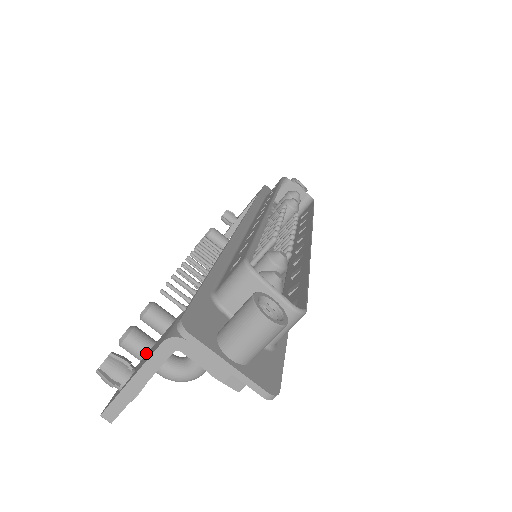
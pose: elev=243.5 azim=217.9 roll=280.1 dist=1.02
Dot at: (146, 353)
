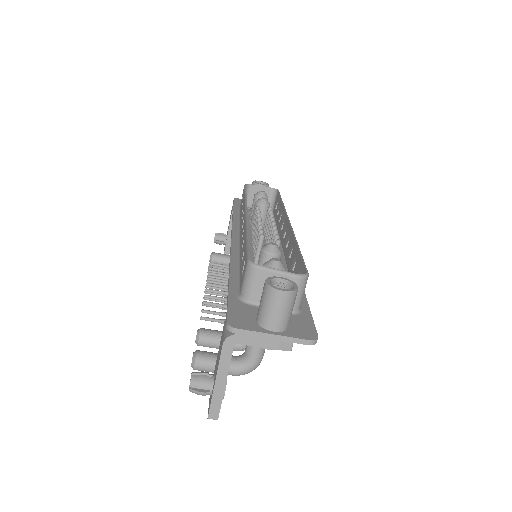
Dot at: (215, 364)
